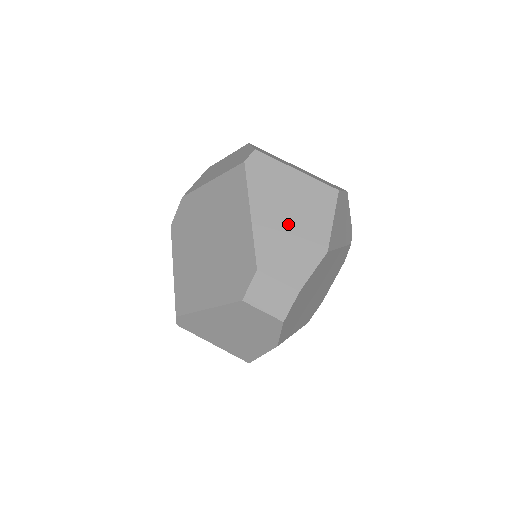
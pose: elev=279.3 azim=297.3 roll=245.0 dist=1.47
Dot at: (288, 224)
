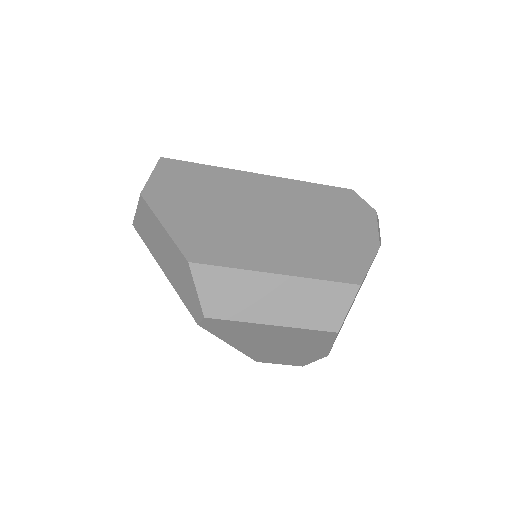
Dot at: (277, 348)
